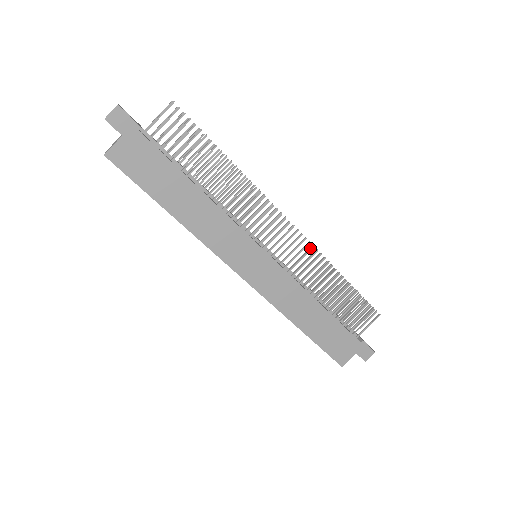
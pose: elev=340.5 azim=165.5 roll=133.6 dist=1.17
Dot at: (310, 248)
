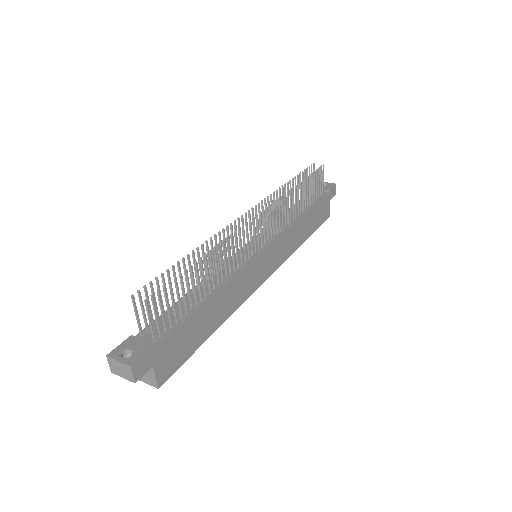
Dot at: (276, 205)
